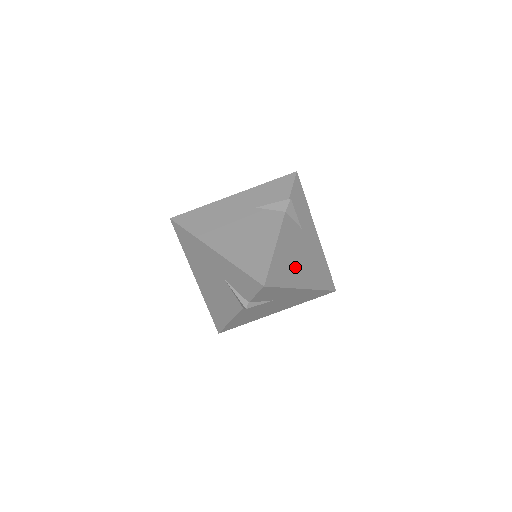
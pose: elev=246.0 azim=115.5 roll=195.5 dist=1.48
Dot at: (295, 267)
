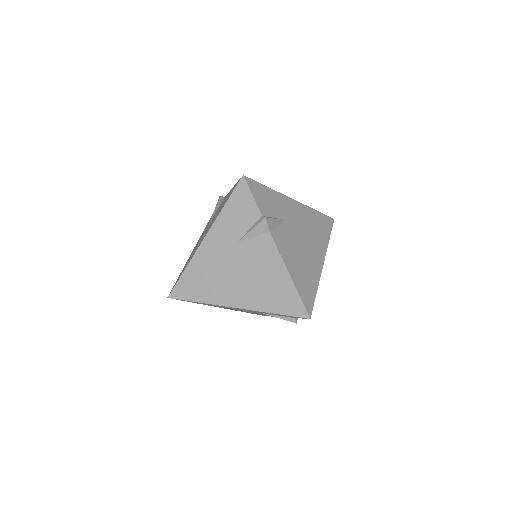
Dot at: occluded
